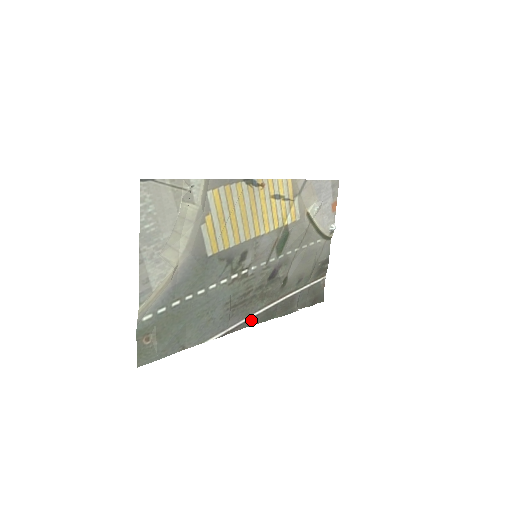
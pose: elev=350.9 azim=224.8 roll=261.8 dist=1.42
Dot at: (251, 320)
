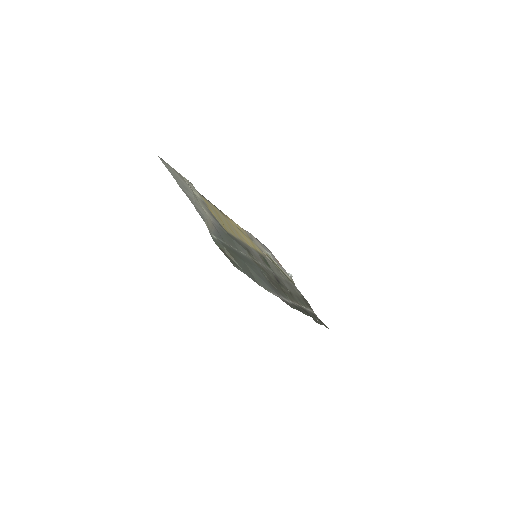
Dot at: (289, 304)
